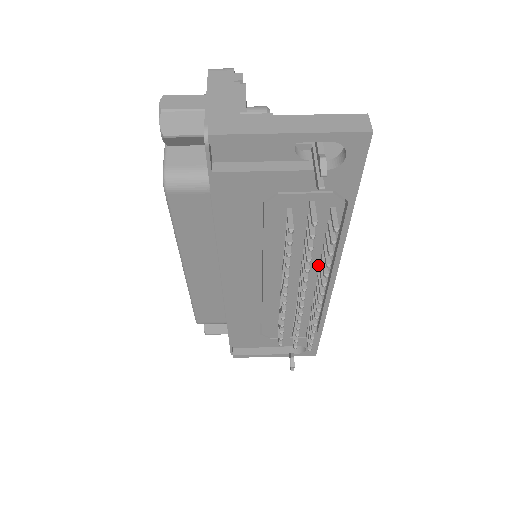
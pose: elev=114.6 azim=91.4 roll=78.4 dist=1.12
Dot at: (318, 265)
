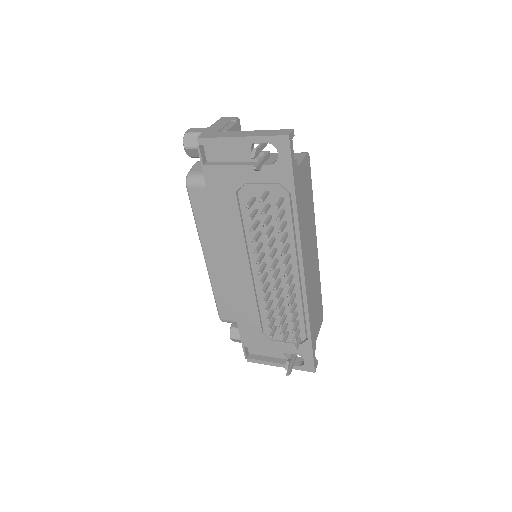
Dot at: (287, 255)
